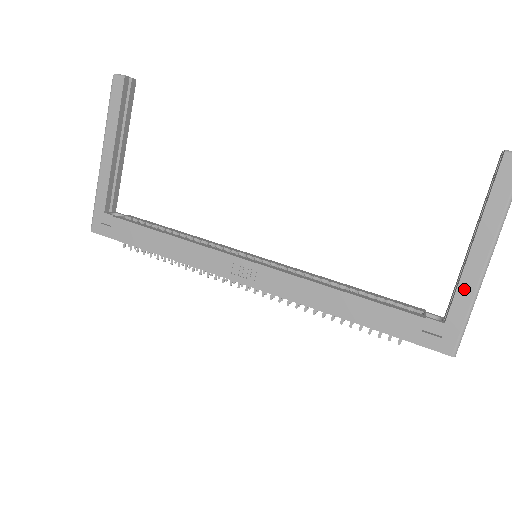
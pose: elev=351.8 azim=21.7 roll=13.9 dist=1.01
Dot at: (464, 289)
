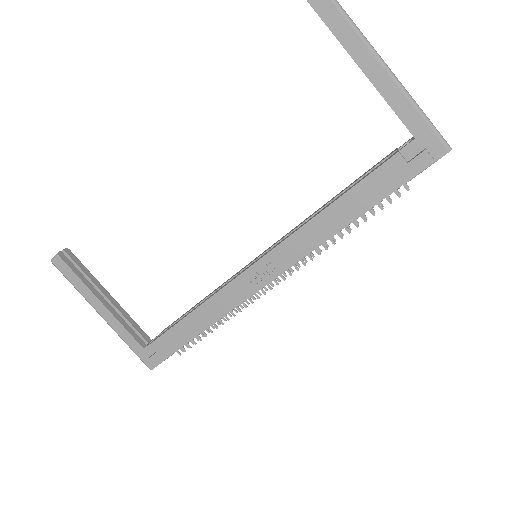
Dot at: (395, 102)
